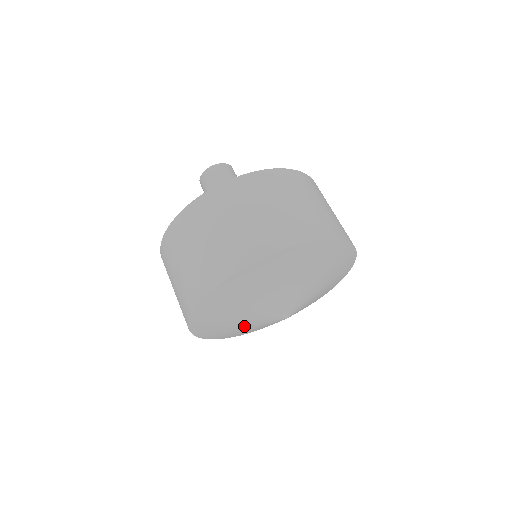
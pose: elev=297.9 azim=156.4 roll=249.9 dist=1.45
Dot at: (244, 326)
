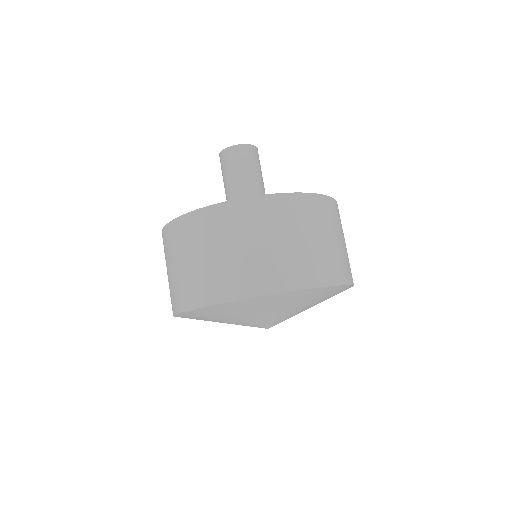
Dot at: (233, 321)
